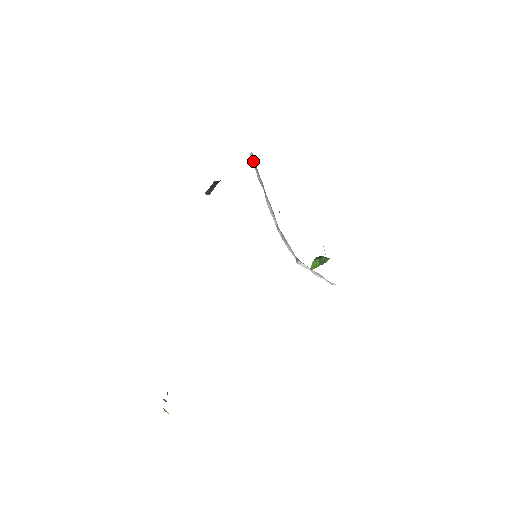
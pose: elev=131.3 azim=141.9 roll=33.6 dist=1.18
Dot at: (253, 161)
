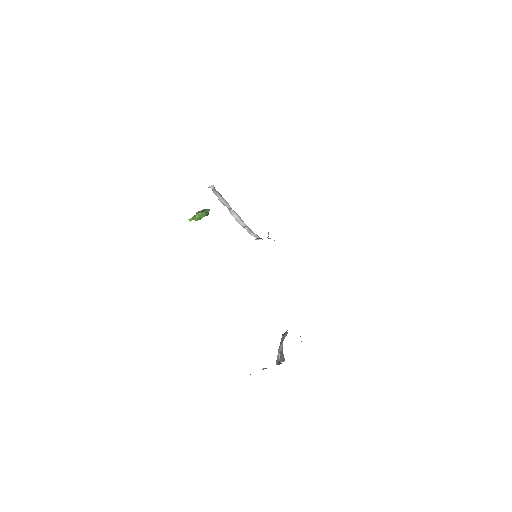
Dot at: (215, 191)
